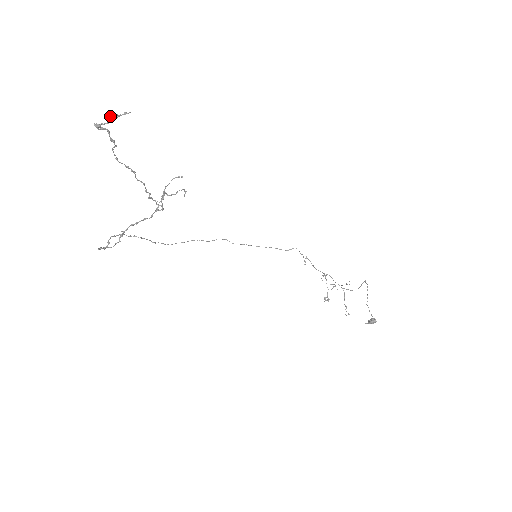
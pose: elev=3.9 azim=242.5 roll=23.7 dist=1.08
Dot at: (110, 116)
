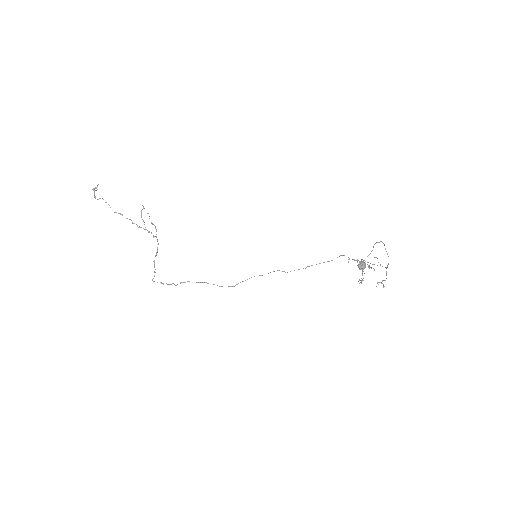
Dot at: (93, 189)
